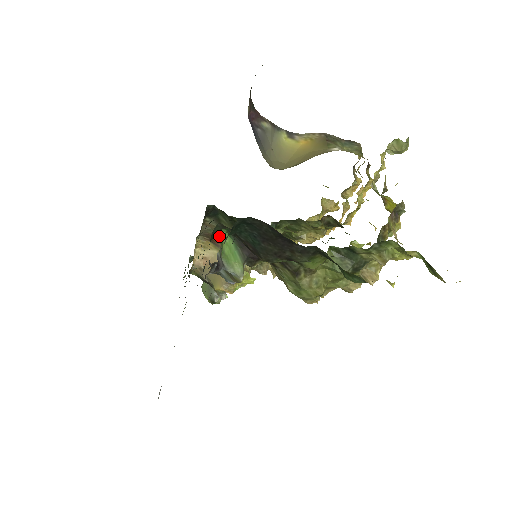
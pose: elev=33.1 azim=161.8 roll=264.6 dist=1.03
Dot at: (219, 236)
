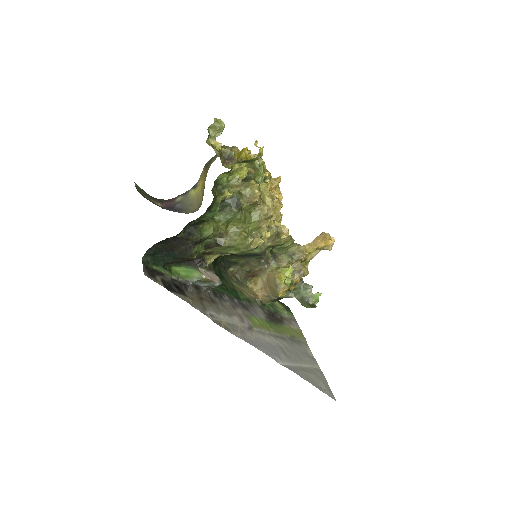
Dot at: (249, 269)
